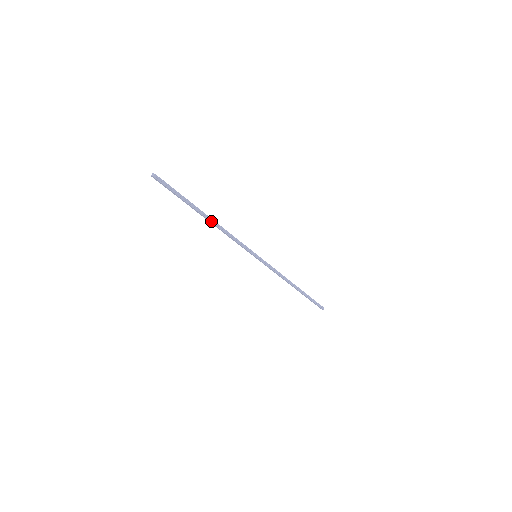
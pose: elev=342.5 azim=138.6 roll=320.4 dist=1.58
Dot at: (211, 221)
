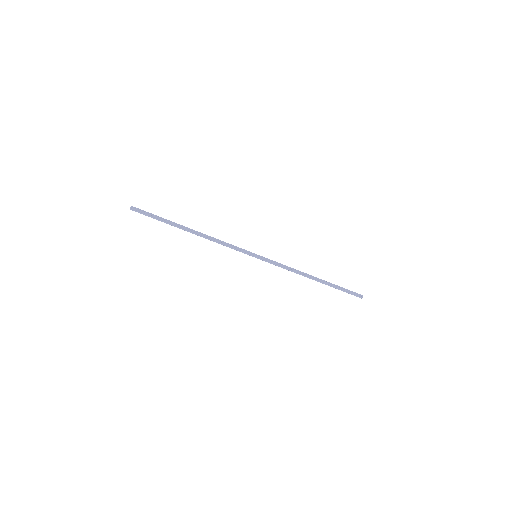
Dot at: (195, 234)
